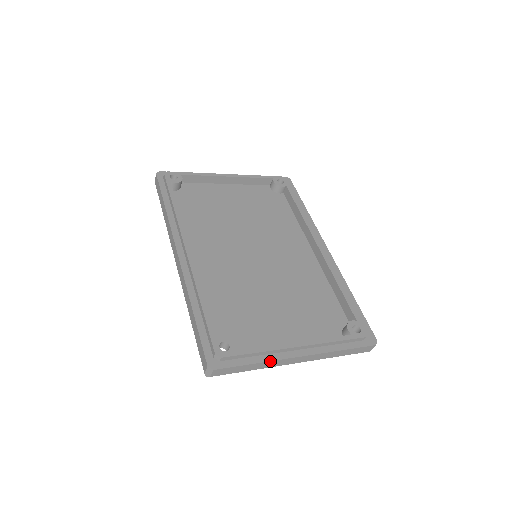
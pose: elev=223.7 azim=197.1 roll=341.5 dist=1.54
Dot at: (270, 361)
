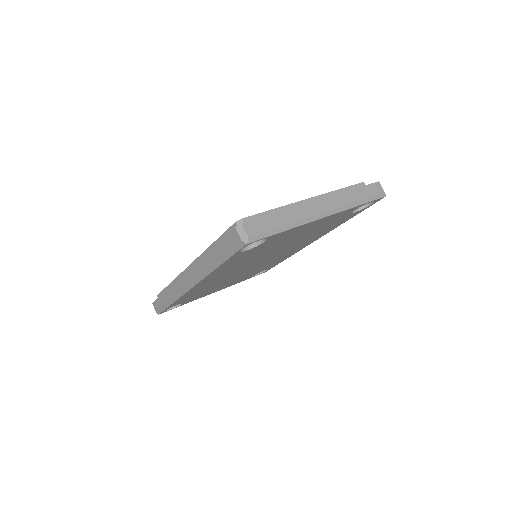
Dot at: (291, 209)
